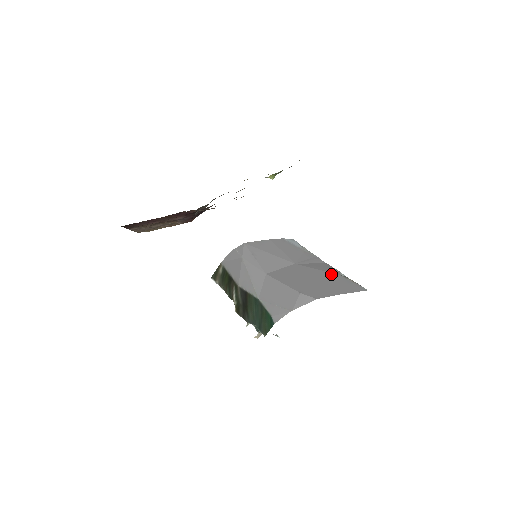
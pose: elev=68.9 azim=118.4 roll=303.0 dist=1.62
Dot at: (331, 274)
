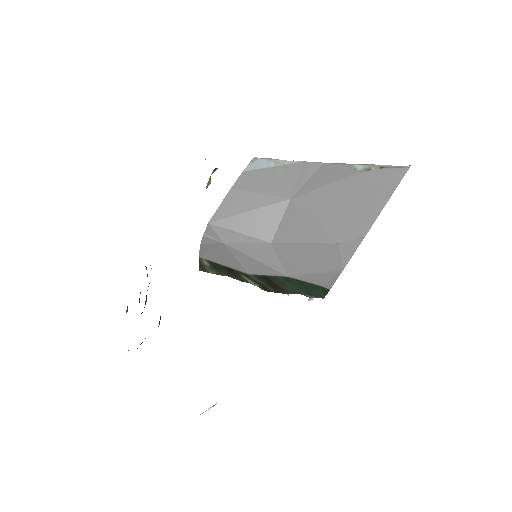
Dot at: (347, 180)
